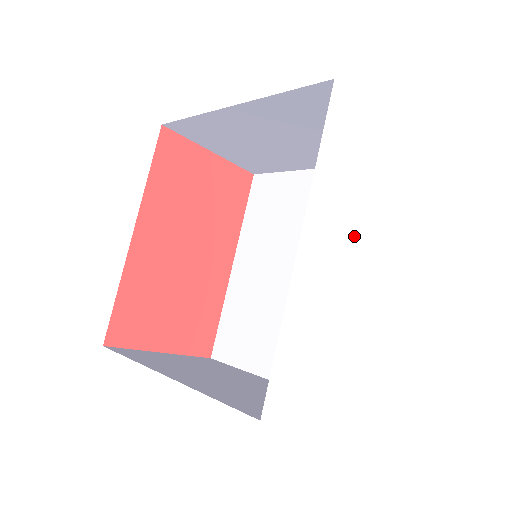
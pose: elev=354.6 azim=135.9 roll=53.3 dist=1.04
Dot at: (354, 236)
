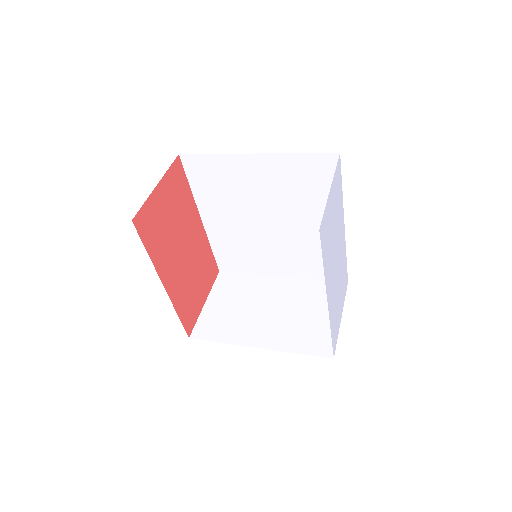
Dot at: (334, 255)
